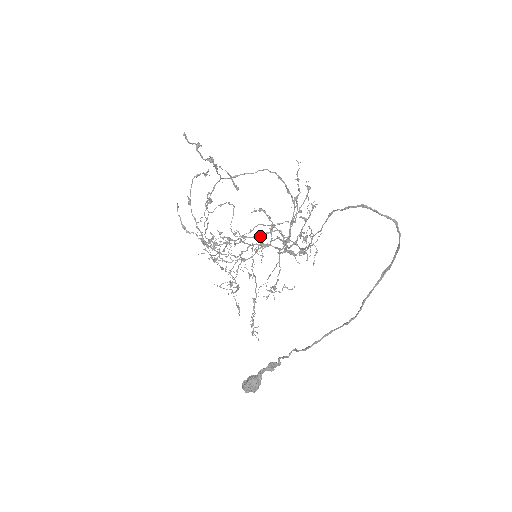
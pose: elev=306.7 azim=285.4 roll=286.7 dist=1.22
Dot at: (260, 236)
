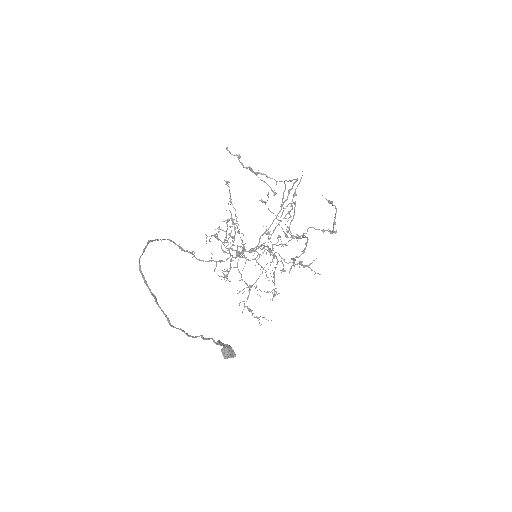
Dot at: occluded
